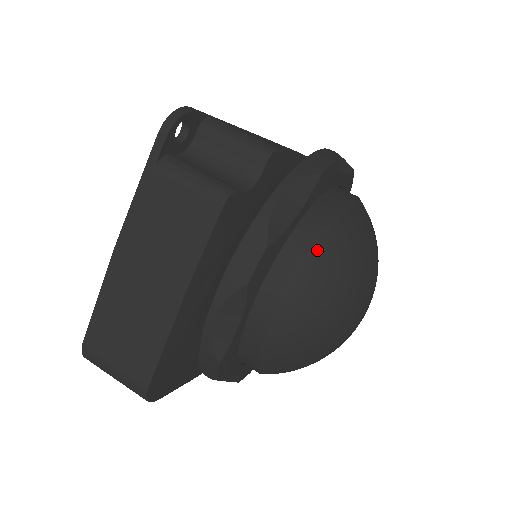
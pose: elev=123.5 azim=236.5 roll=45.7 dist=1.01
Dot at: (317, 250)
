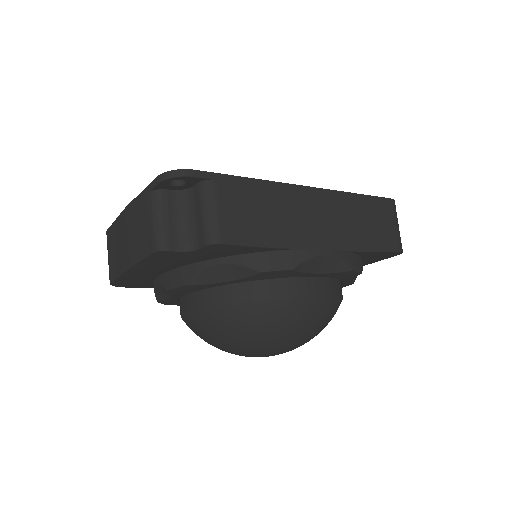
Dot at: (224, 309)
